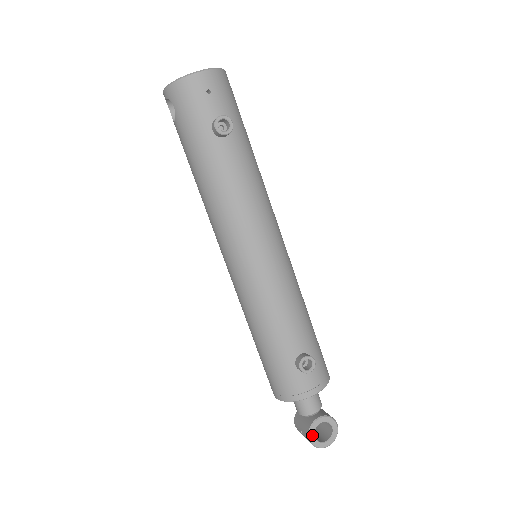
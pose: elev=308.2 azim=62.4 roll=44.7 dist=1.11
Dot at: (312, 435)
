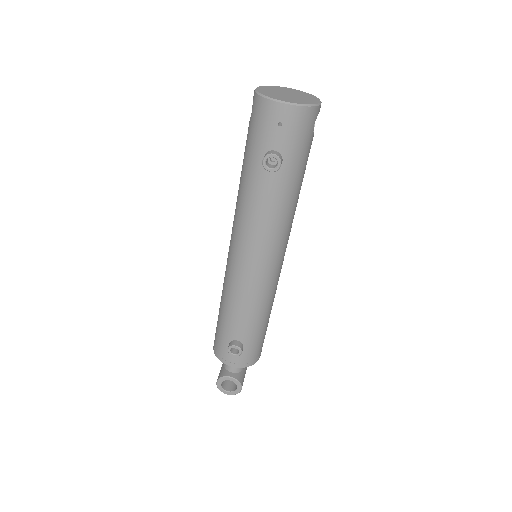
Dot at: (220, 382)
